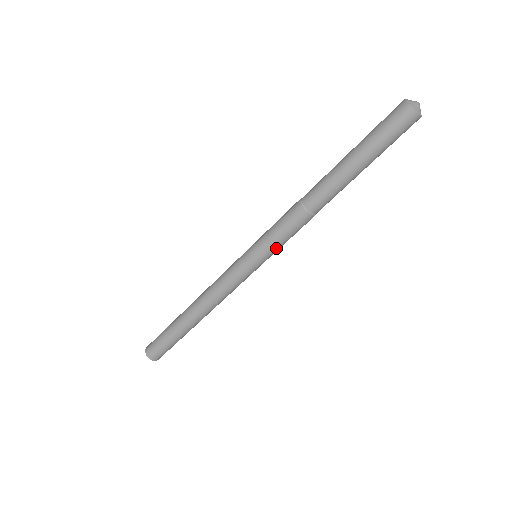
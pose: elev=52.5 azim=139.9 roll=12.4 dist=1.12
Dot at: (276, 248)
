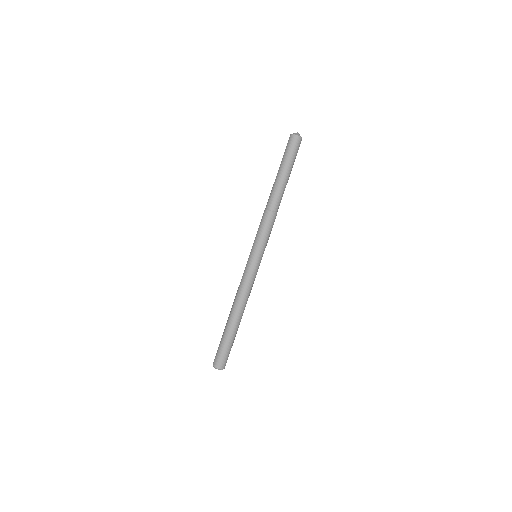
Dot at: (262, 242)
